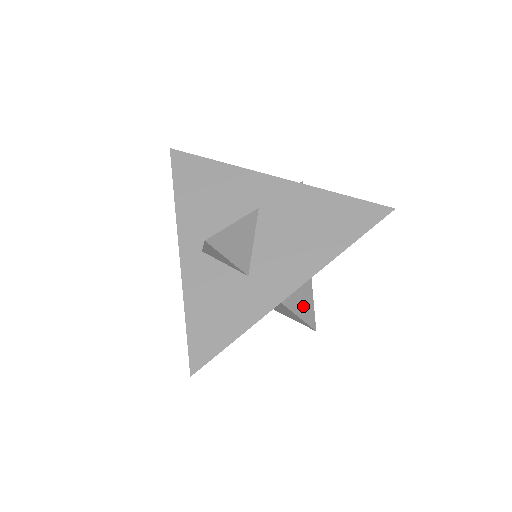
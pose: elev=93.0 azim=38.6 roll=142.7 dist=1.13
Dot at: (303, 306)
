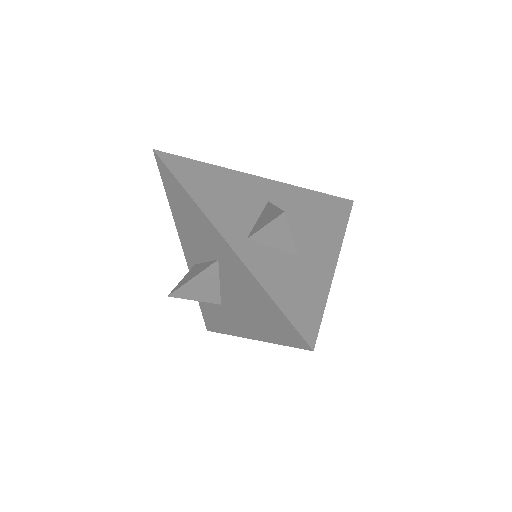
Dot at: occluded
